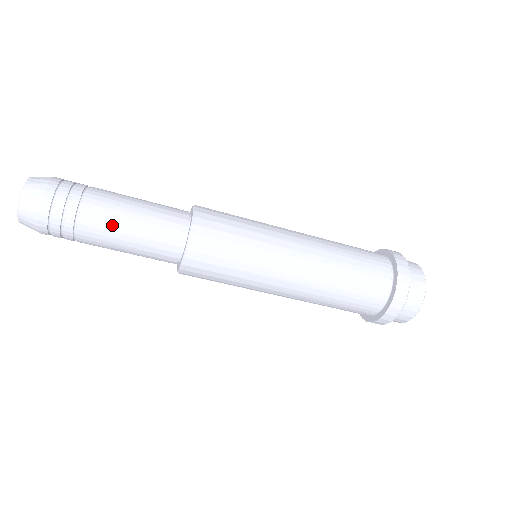
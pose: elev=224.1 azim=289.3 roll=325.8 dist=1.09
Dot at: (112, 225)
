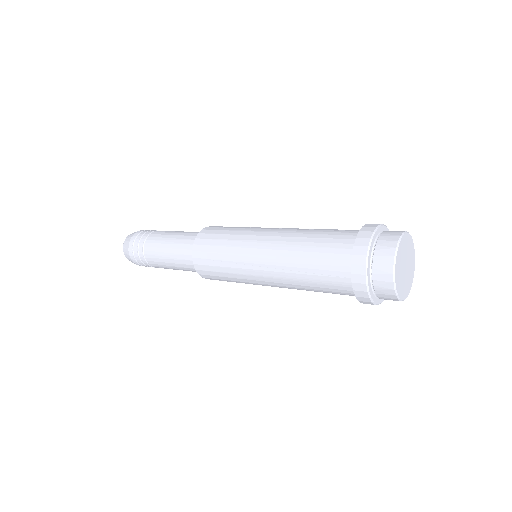
Dot at: (164, 266)
